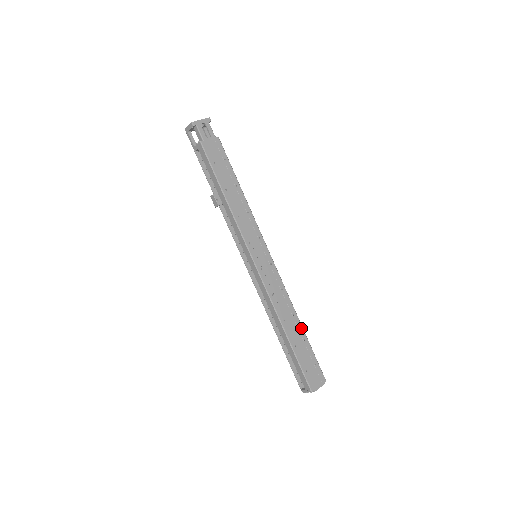
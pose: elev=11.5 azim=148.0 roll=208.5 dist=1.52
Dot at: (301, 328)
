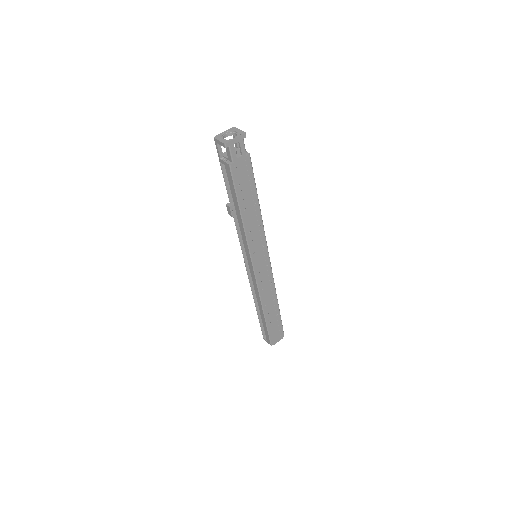
Dot at: (277, 307)
